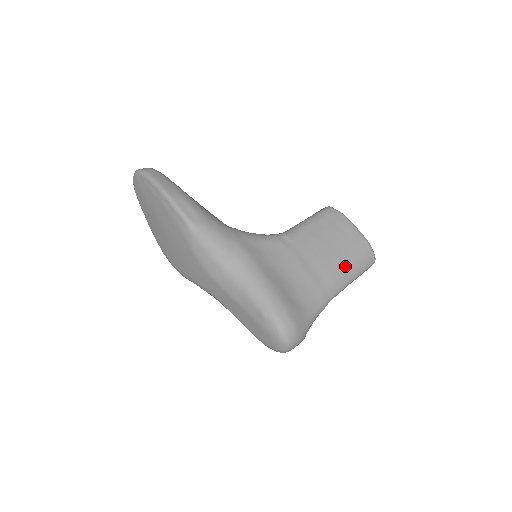
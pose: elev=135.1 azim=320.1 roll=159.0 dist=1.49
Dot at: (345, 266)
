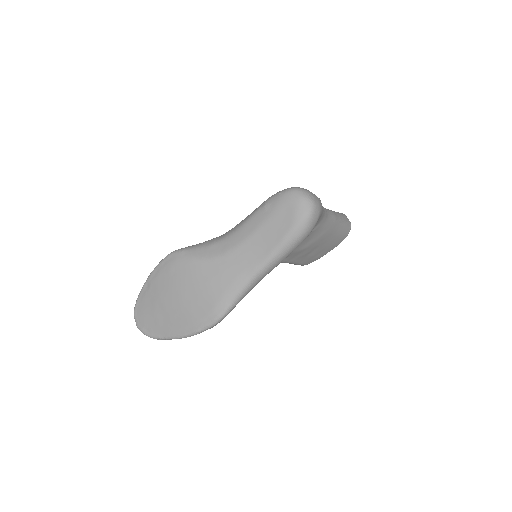
Dot at: occluded
